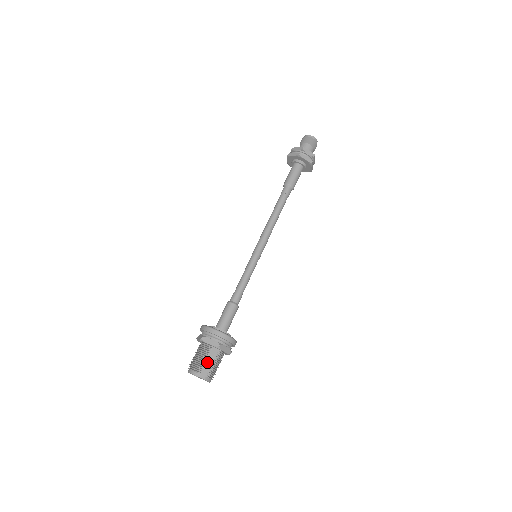
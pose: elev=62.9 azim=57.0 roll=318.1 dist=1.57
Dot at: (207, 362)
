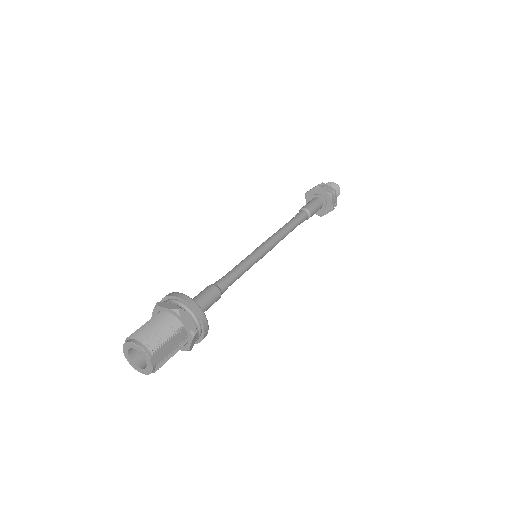
Dot at: (168, 344)
